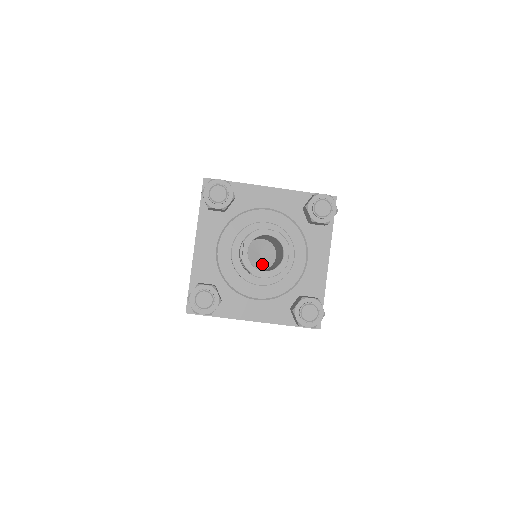
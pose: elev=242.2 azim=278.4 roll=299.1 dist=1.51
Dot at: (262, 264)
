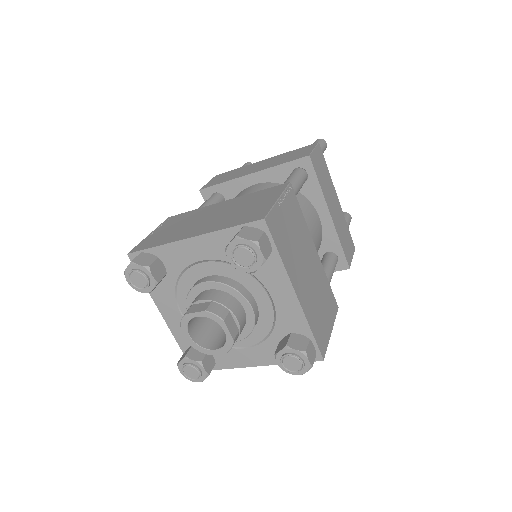
Dot at: occluded
